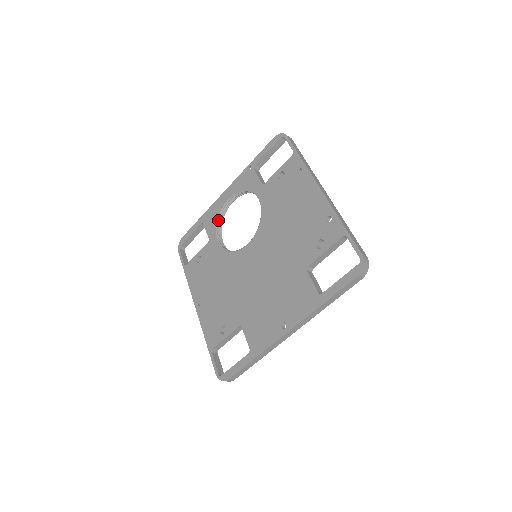
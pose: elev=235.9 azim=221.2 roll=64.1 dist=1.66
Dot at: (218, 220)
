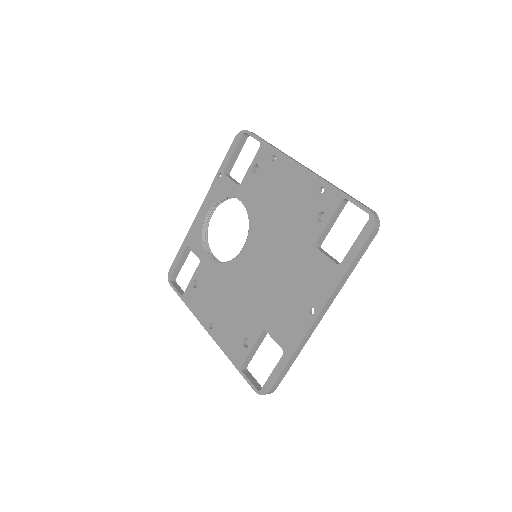
Dot at: (203, 237)
